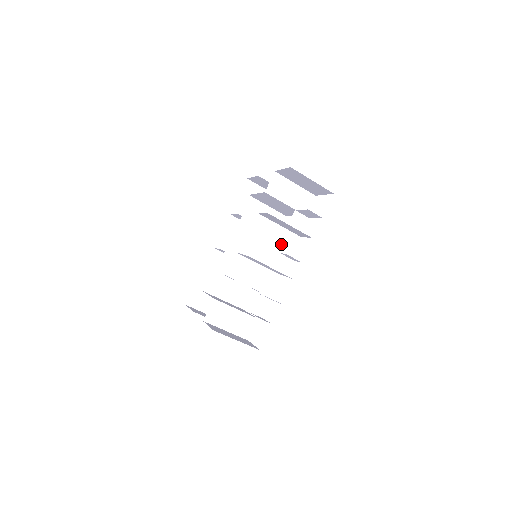
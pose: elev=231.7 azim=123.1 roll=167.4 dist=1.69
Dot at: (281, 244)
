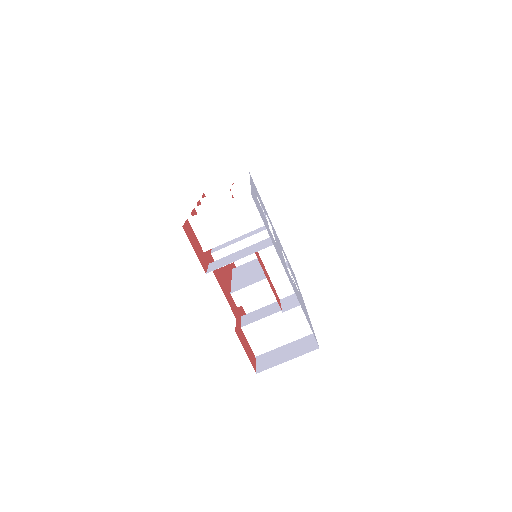
Dot at: occluded
